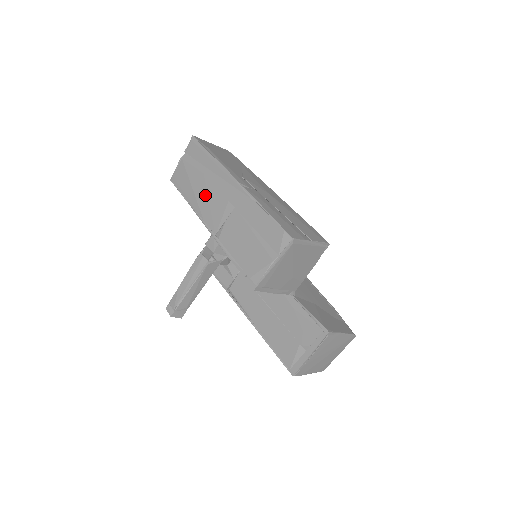
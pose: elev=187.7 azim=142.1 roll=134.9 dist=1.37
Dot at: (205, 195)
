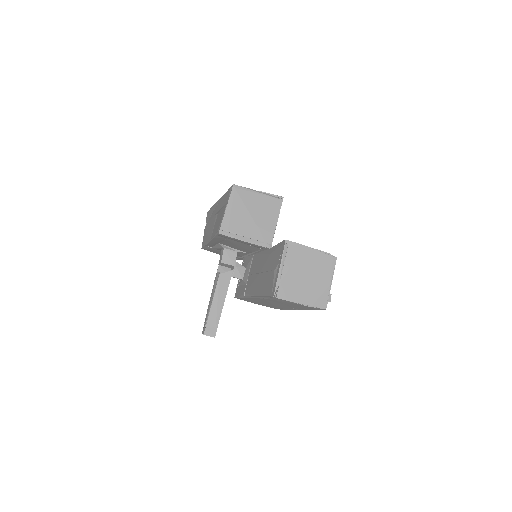
Dot at: (209, 228)
